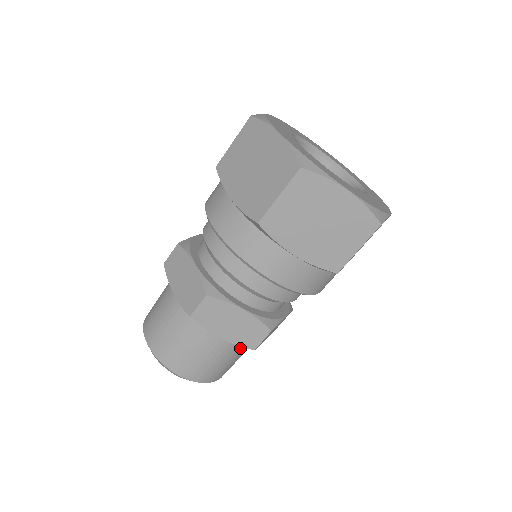
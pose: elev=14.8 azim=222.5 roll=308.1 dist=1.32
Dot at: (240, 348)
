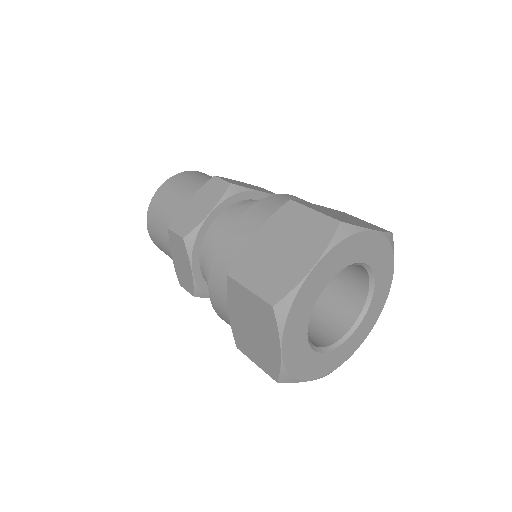
Dot at: occluded
